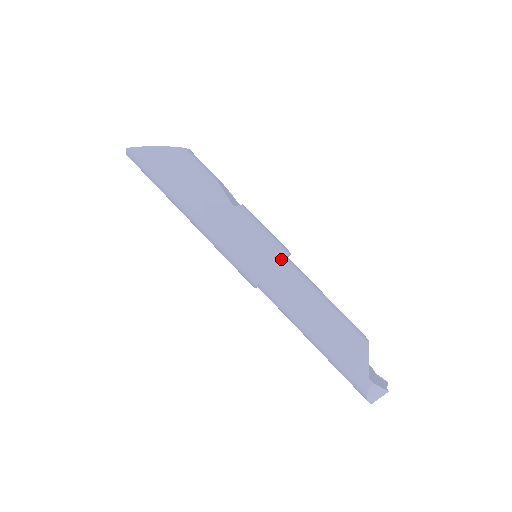
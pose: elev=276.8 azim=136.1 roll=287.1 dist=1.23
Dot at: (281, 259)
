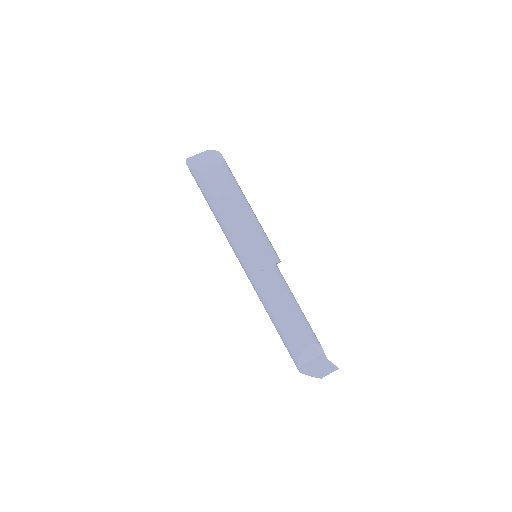
Dot at: (255, 272)
